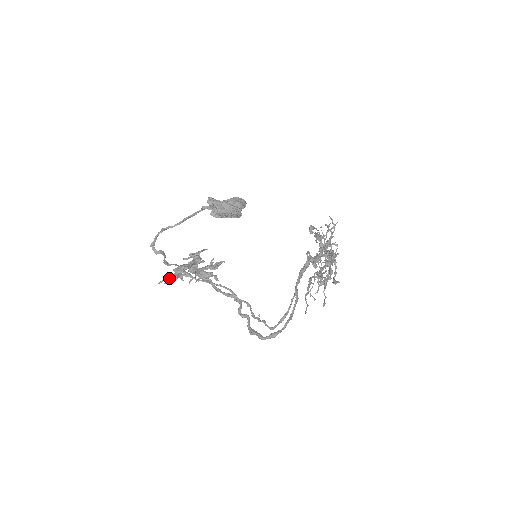
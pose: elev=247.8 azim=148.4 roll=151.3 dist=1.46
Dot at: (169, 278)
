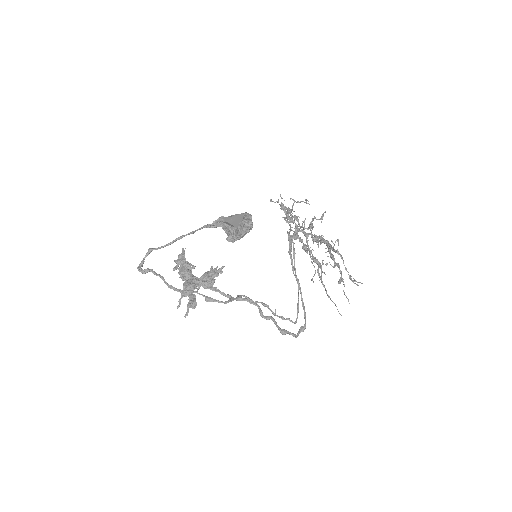
Dot at: (190, 306)
